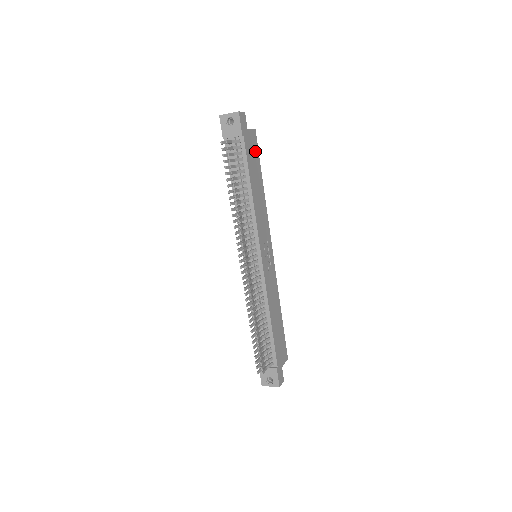
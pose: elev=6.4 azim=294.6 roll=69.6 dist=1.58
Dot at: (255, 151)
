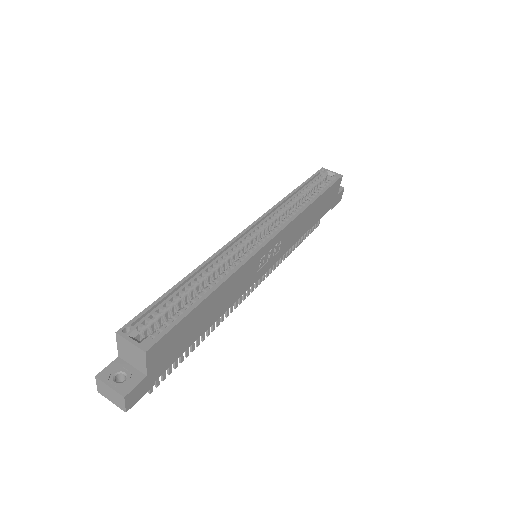
Dot at: (173, 337)
